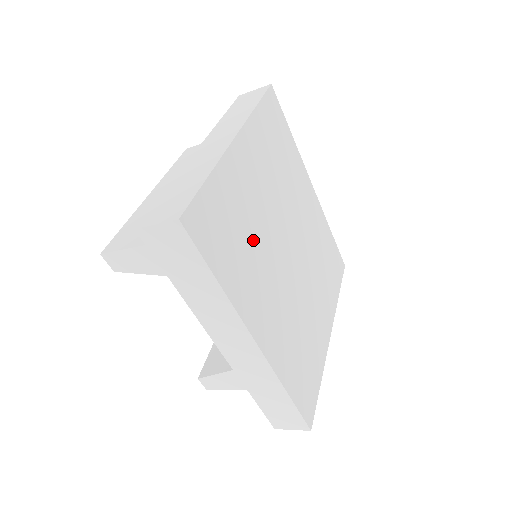
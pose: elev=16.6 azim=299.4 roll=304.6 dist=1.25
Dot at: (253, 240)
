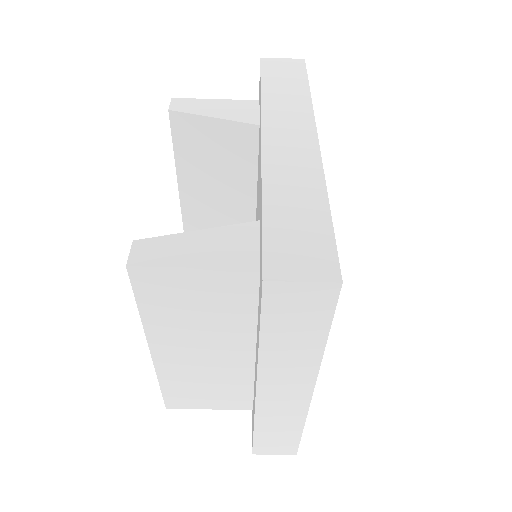
Dot at: occluded
